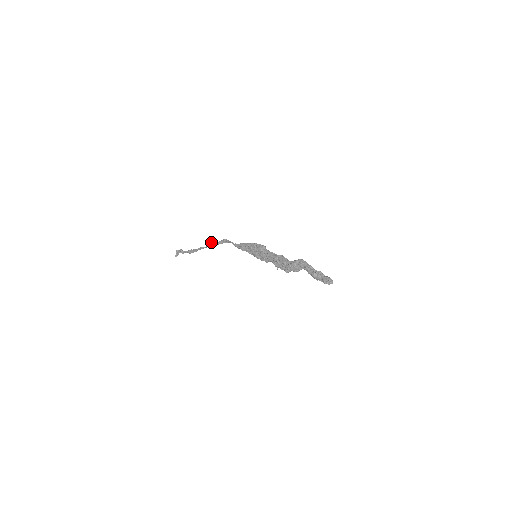
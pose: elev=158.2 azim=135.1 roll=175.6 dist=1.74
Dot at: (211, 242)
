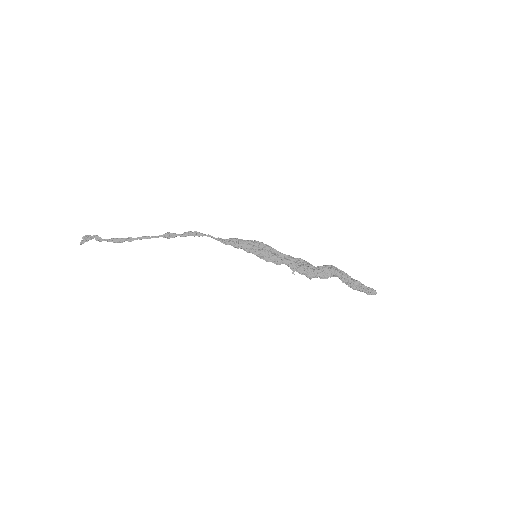
Dot at: occluded
